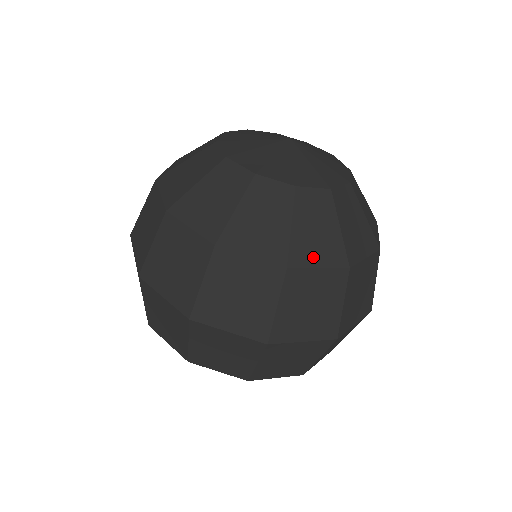
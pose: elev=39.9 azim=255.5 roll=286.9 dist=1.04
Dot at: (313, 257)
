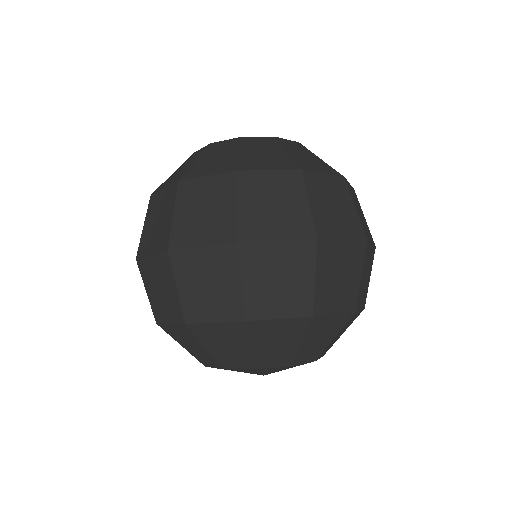
Dot at: (262, 165)
